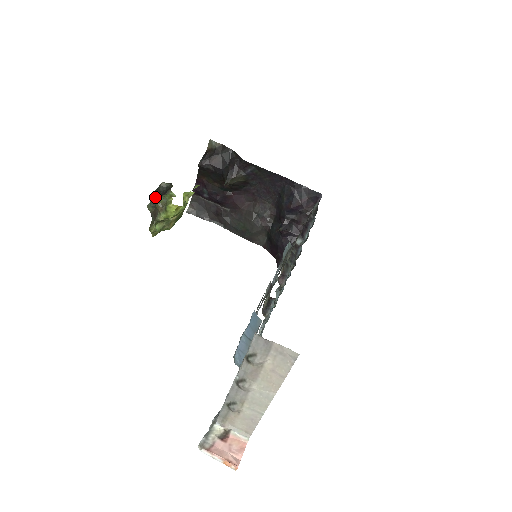
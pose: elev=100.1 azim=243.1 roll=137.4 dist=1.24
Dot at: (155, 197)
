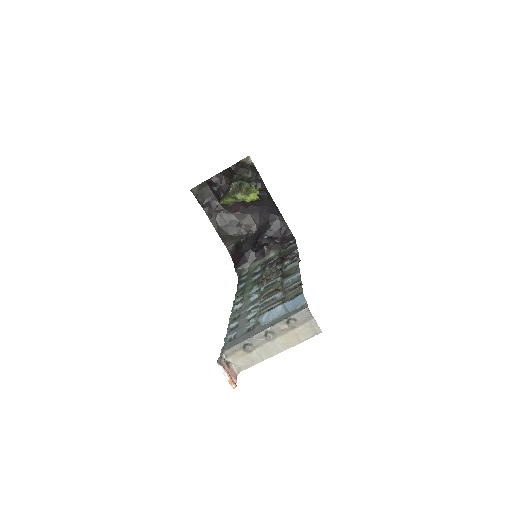
Dot at: (245, 182)
